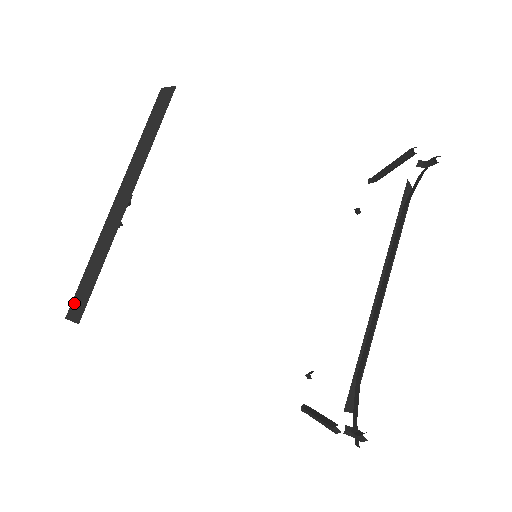
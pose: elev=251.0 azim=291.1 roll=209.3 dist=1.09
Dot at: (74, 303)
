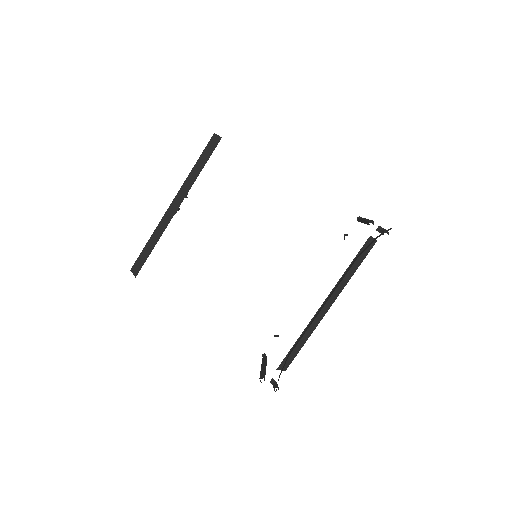
Dot at: (136, 263)
